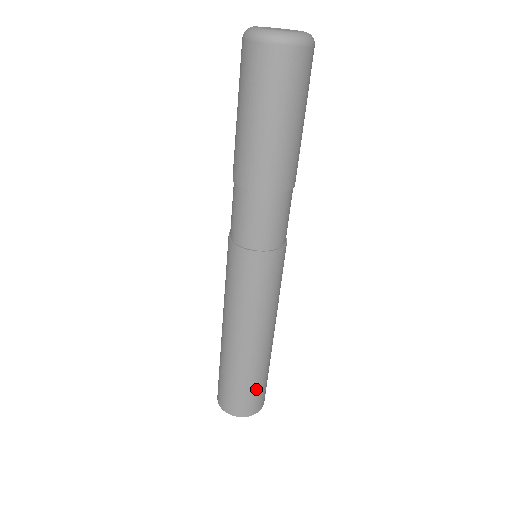
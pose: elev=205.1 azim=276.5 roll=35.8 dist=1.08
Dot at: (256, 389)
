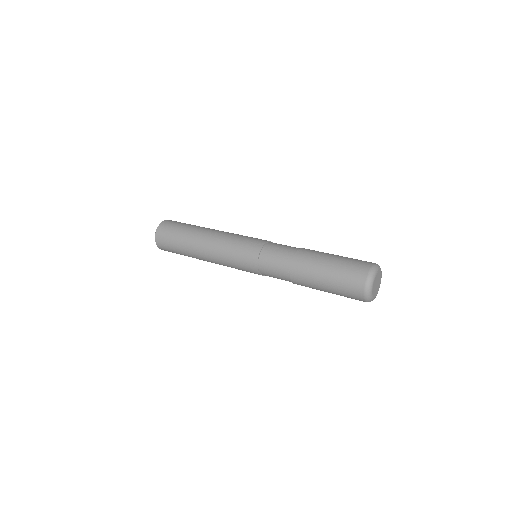
Dot at: occluded
